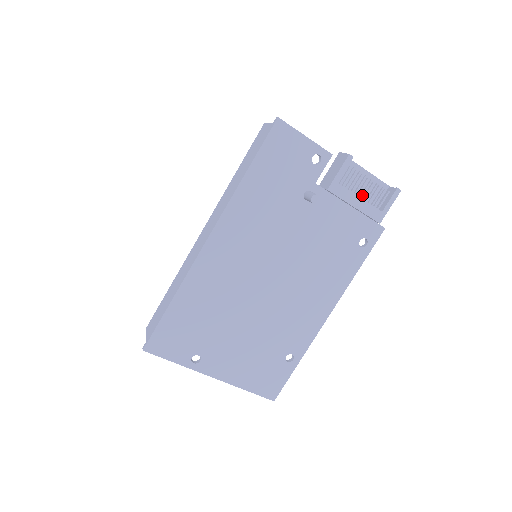
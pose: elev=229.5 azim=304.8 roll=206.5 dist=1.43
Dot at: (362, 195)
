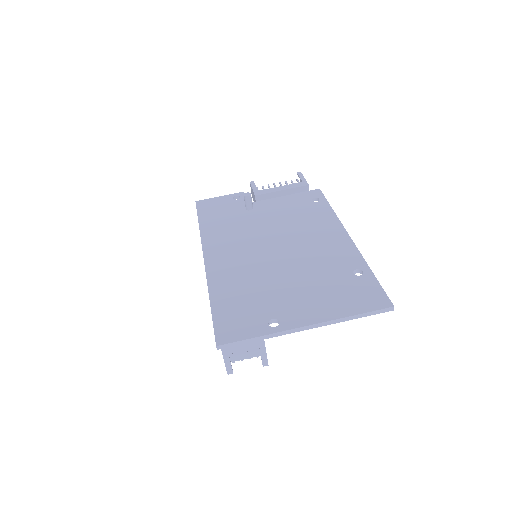
Dot at: occluded
